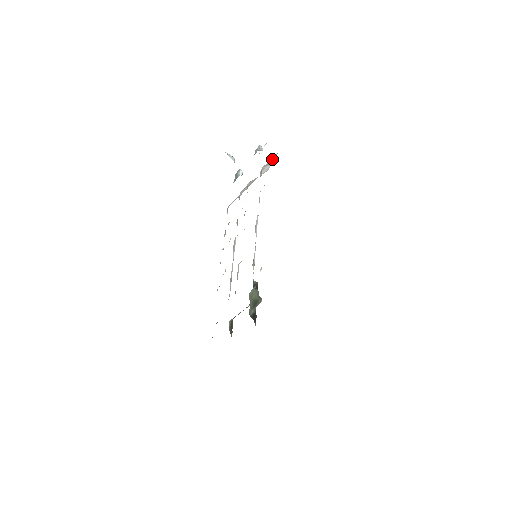
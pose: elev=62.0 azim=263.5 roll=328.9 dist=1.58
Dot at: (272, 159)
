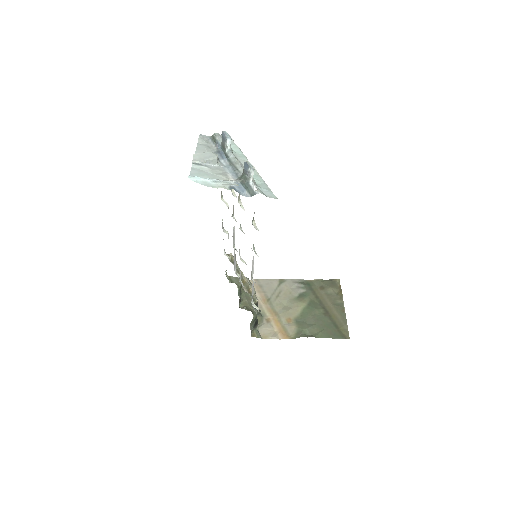
Dot at: occluded
